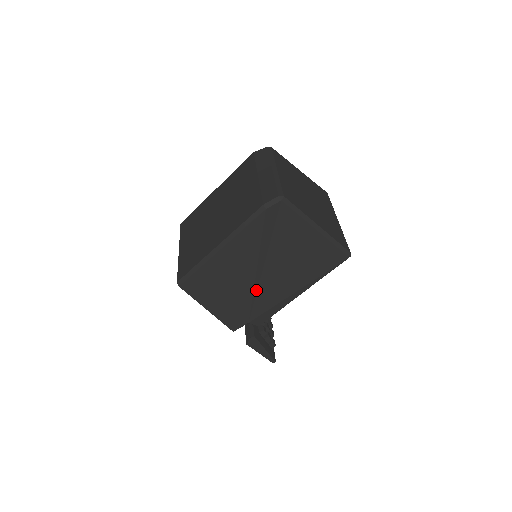
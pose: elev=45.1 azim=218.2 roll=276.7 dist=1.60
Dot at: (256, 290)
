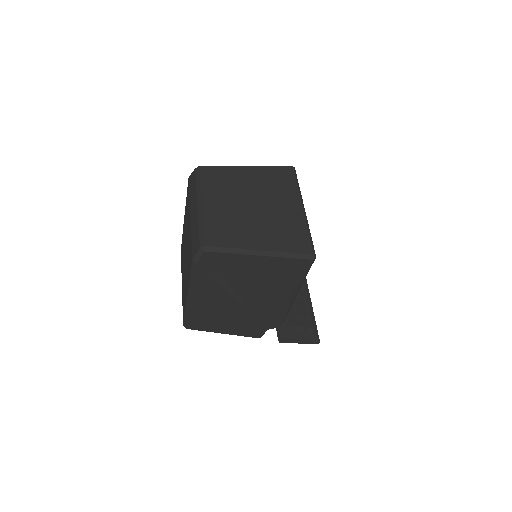
Dot at: (250, 310)
